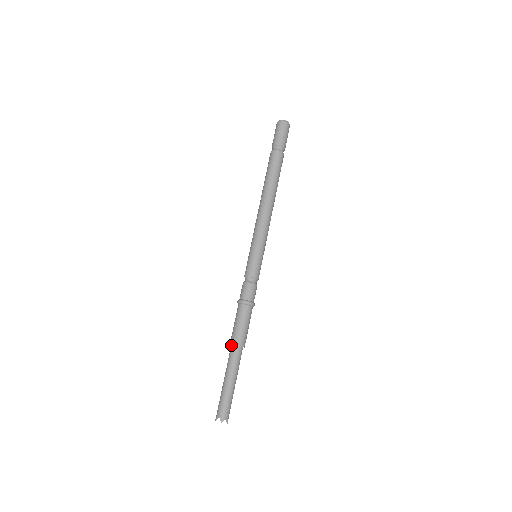
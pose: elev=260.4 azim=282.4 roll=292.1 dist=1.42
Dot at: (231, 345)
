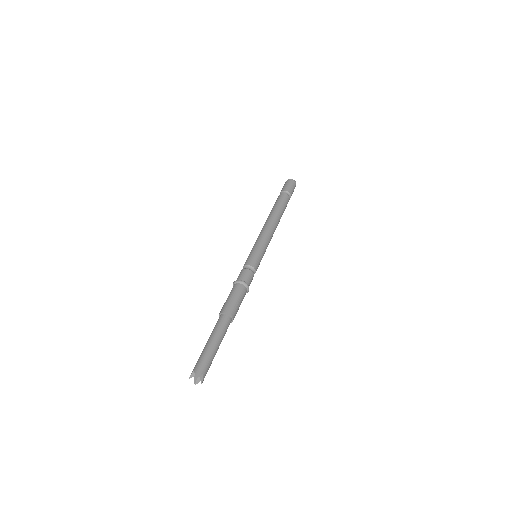
Dot at: (220, 315)
